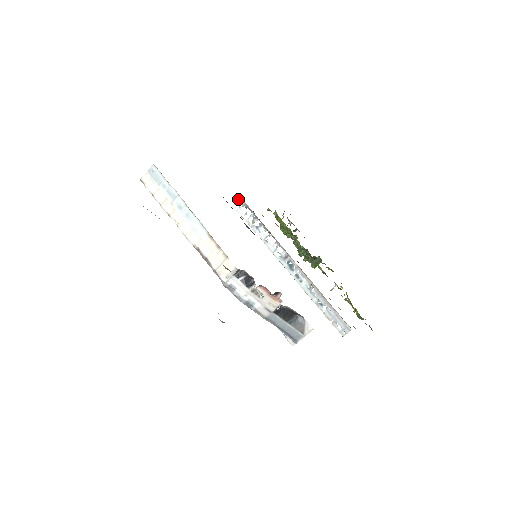
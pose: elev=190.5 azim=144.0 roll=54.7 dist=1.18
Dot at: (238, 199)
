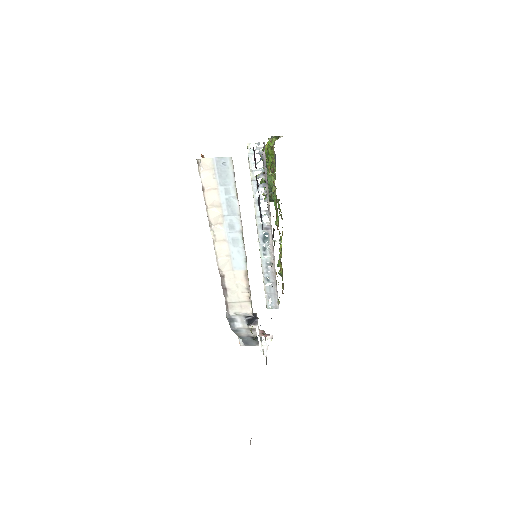
Dot at: (259, 142)
